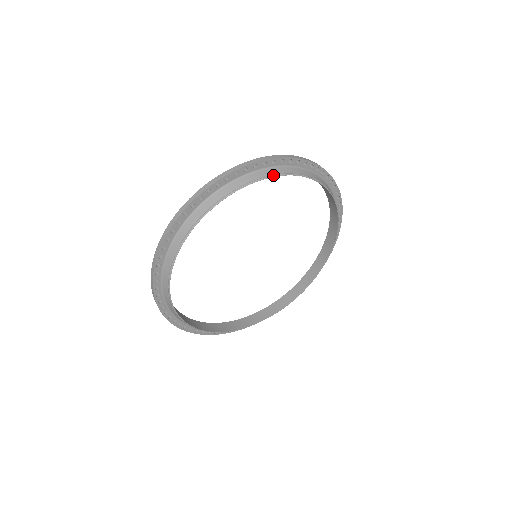
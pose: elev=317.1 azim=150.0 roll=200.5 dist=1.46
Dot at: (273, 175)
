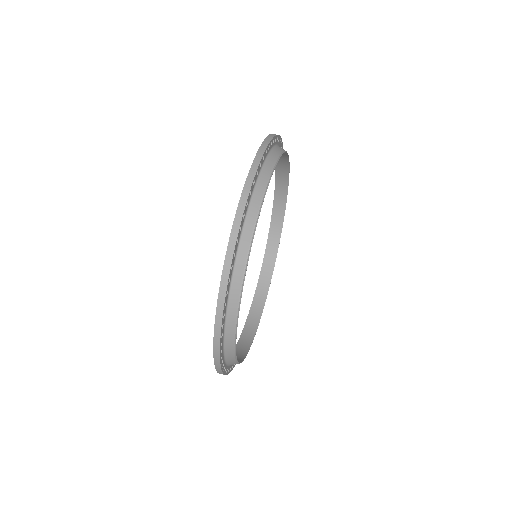
Dot at: (257, 216)
